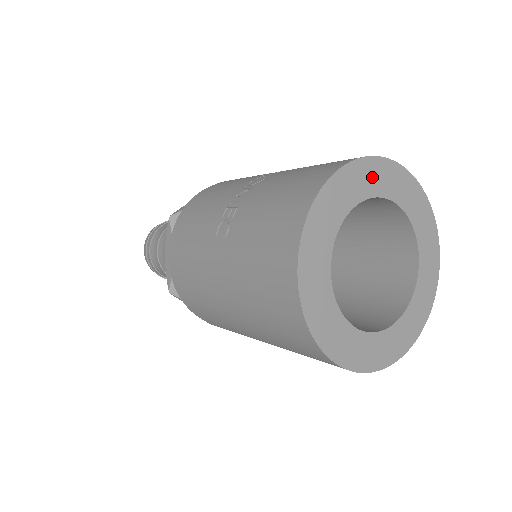
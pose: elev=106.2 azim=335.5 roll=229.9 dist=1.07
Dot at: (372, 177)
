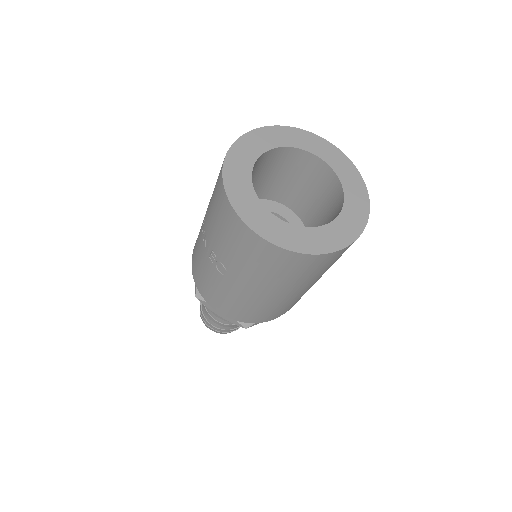
Dot at: (241, 158)
